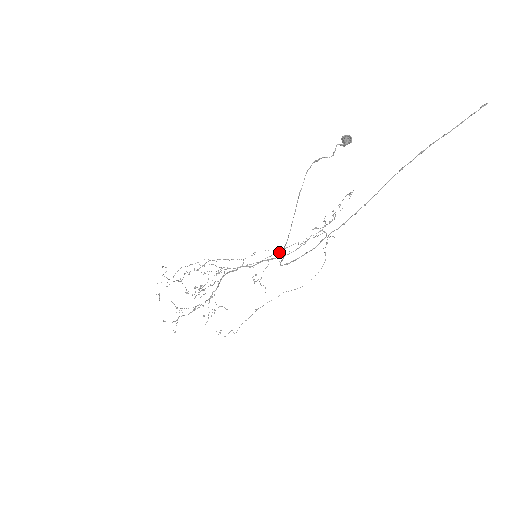
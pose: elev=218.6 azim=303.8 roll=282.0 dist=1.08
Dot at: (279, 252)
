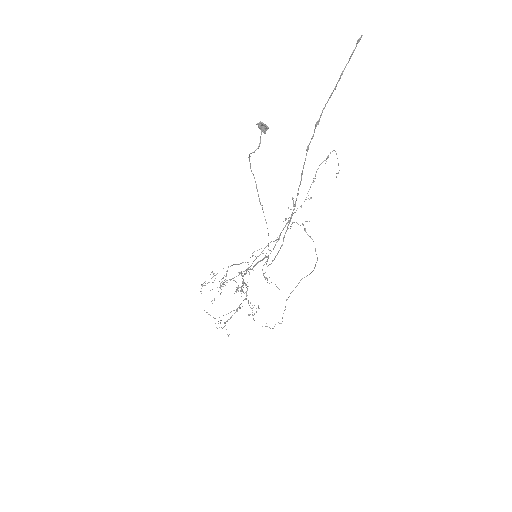
Dot at: (260, 254)
